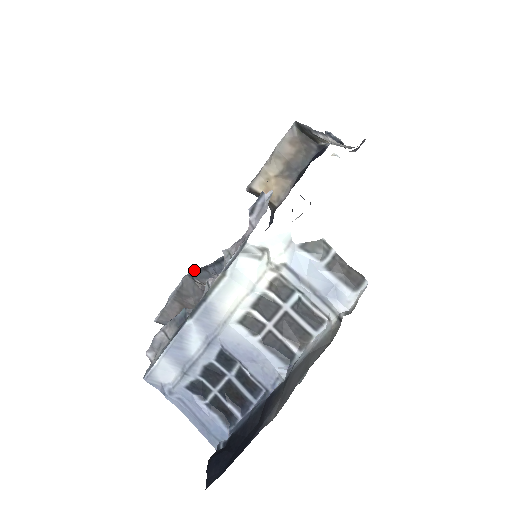
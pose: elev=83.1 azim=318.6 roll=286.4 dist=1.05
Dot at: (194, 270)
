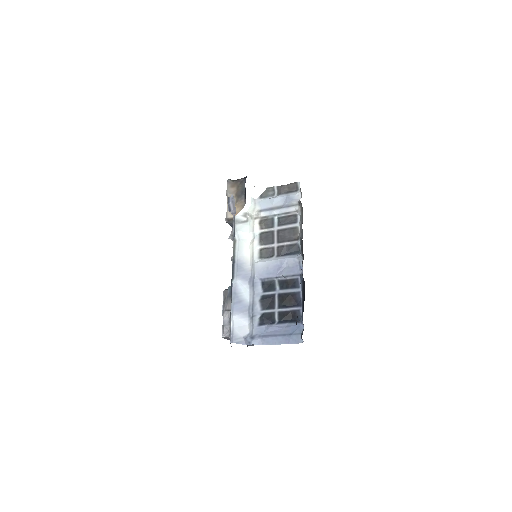
Dot at: occluded
